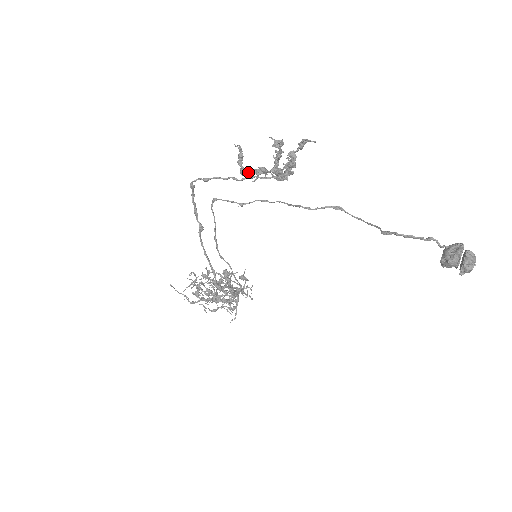
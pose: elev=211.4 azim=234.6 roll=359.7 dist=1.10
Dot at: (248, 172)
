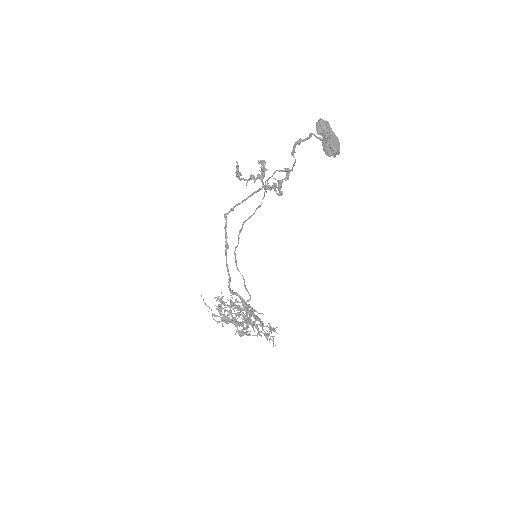
Dot at: (239, 172)
